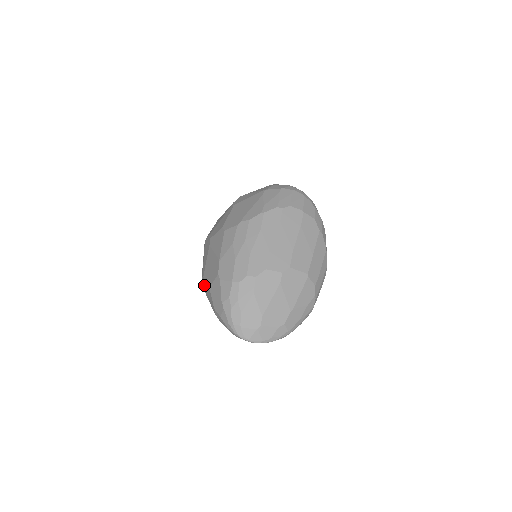
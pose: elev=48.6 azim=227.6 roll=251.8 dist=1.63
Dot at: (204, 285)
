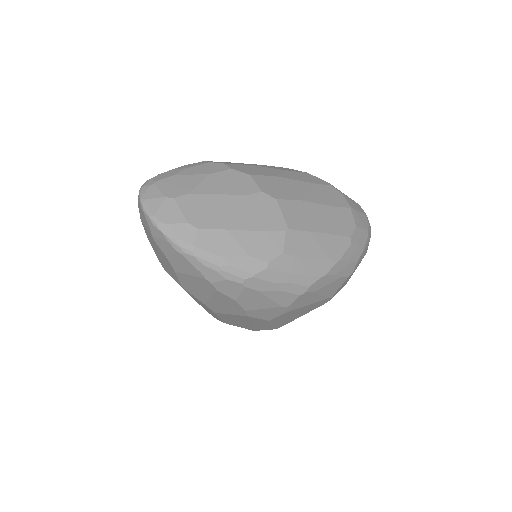
Dot at: occluded
